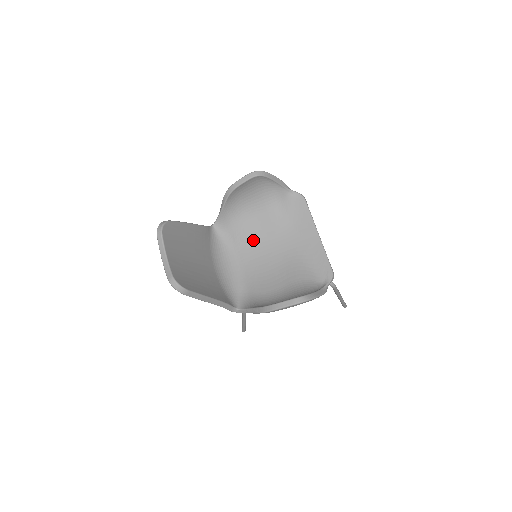
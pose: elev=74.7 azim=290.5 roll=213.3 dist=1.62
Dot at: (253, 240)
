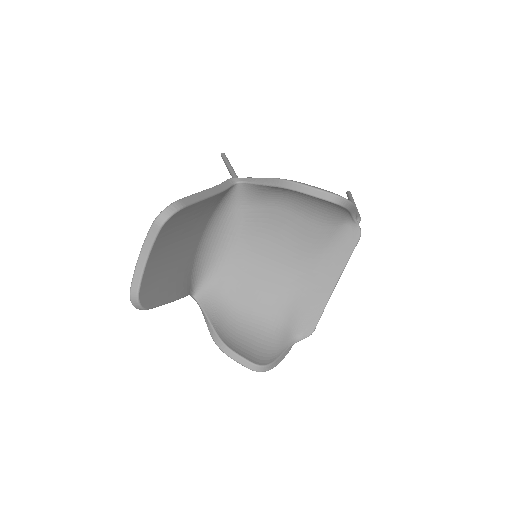
Dot at: (268, 233)
